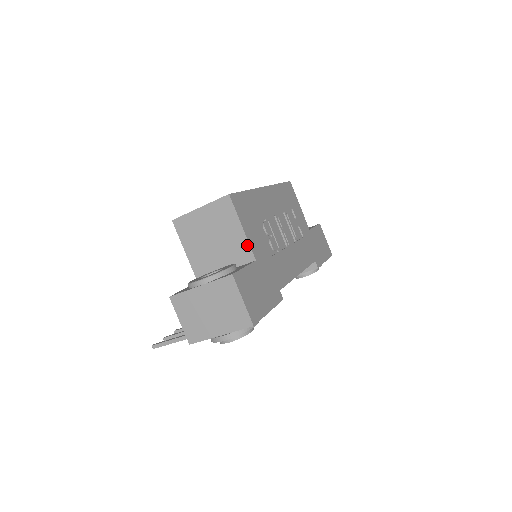
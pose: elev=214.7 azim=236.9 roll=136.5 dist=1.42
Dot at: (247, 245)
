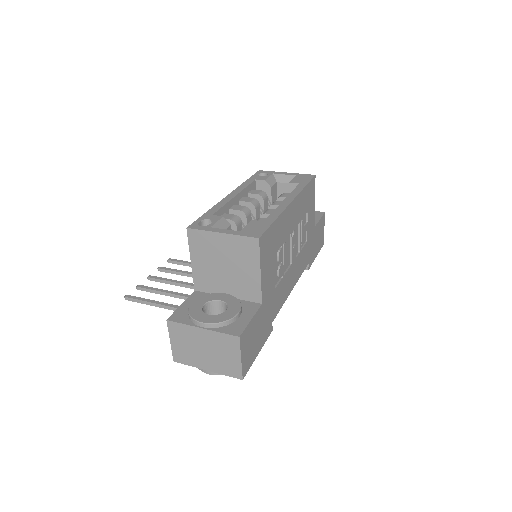
Dot at: (259, 288)
